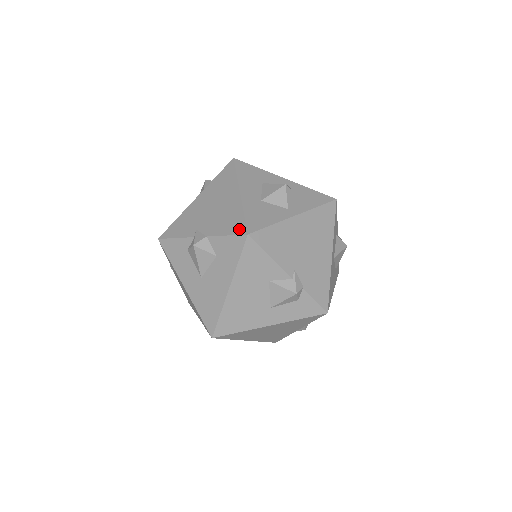
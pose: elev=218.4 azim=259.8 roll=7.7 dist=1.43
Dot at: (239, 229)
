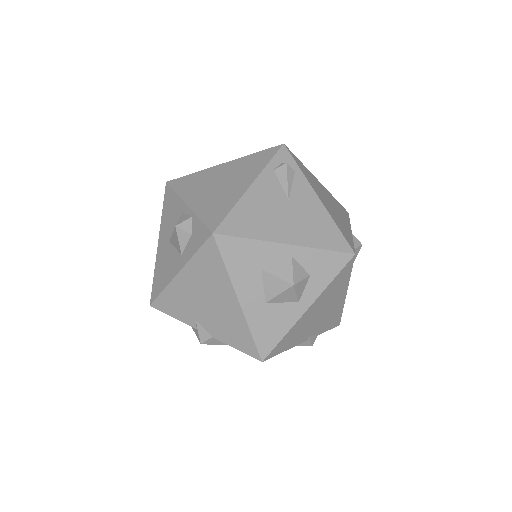
Dot at: (250, 351)
